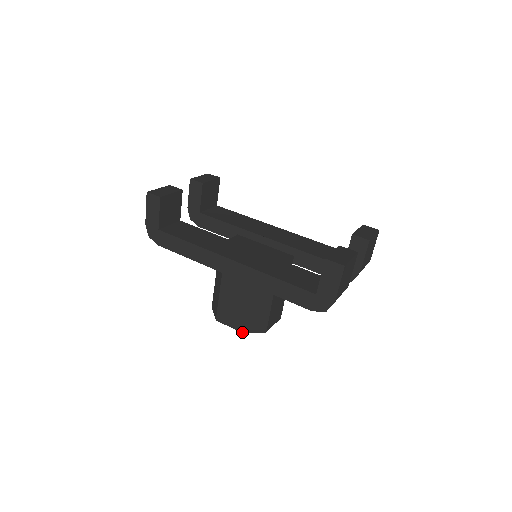
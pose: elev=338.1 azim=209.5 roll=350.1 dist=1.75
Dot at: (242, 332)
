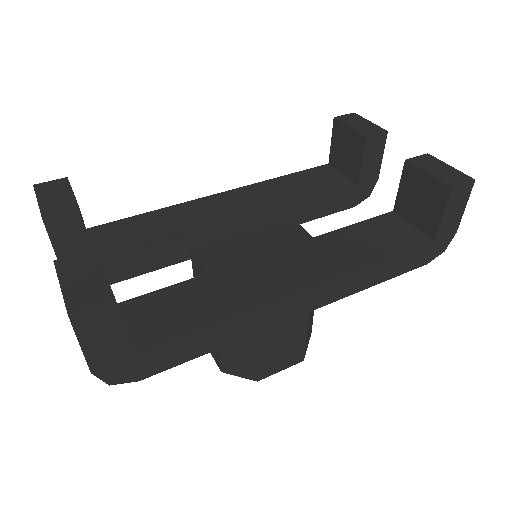
Dot at: (301, 361)
